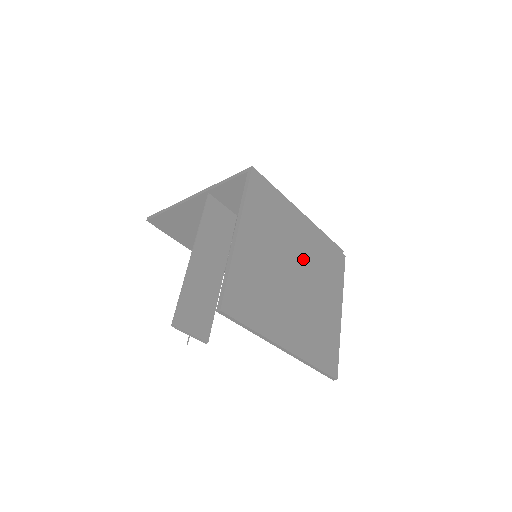
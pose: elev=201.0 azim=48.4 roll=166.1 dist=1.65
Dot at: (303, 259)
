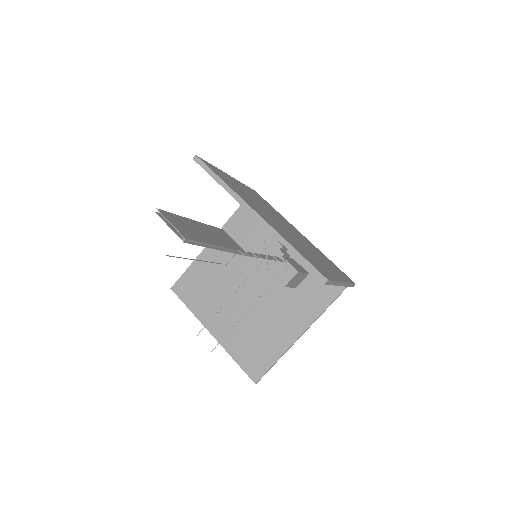
Dot at: occluded
